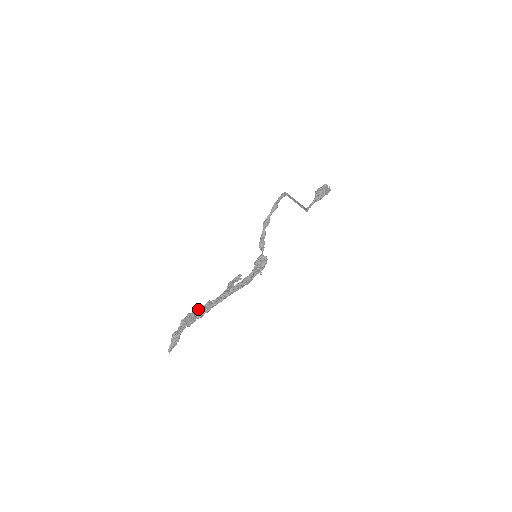
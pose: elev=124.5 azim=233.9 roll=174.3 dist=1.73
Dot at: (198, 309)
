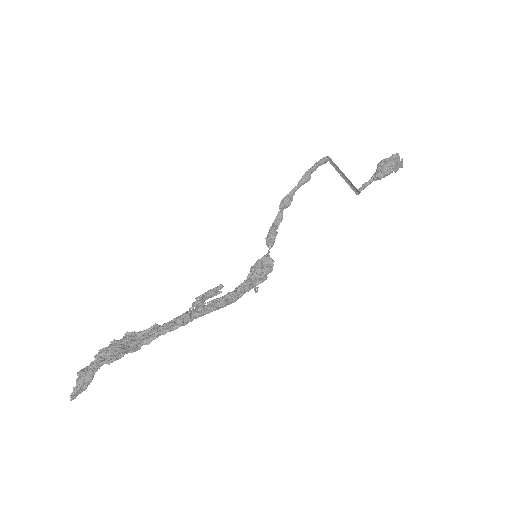
Dot at: (133, 335)
